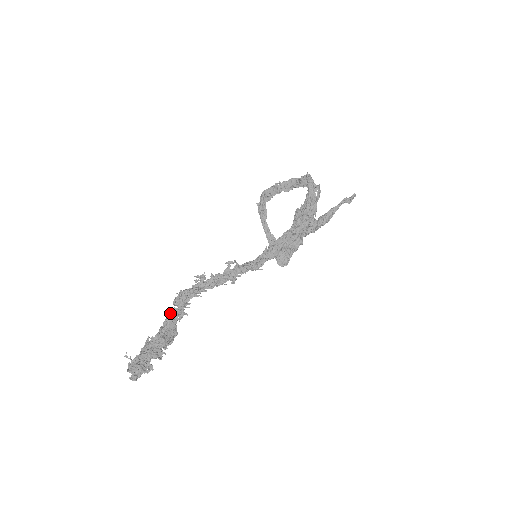
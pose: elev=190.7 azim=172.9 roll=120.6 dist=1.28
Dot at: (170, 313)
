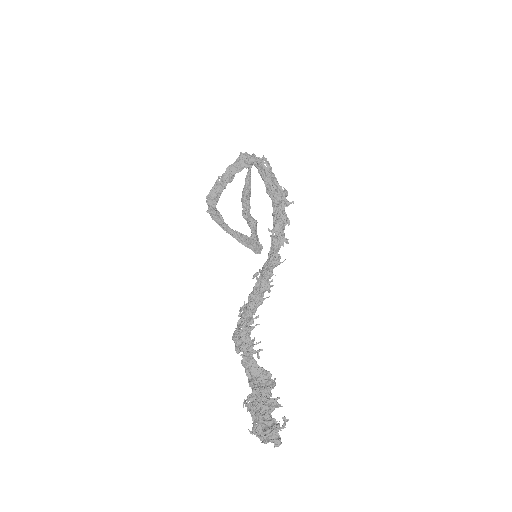
Dot at: (243, 363)
